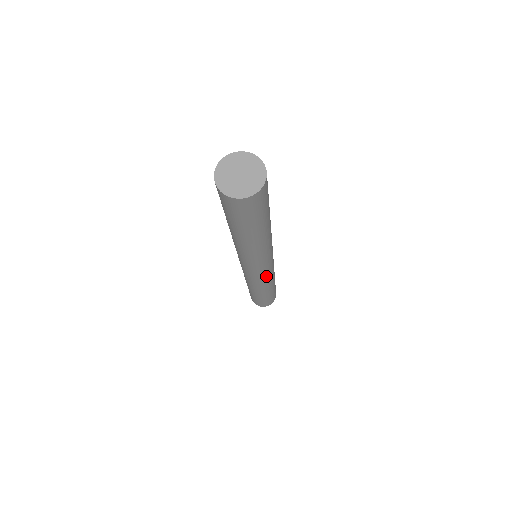
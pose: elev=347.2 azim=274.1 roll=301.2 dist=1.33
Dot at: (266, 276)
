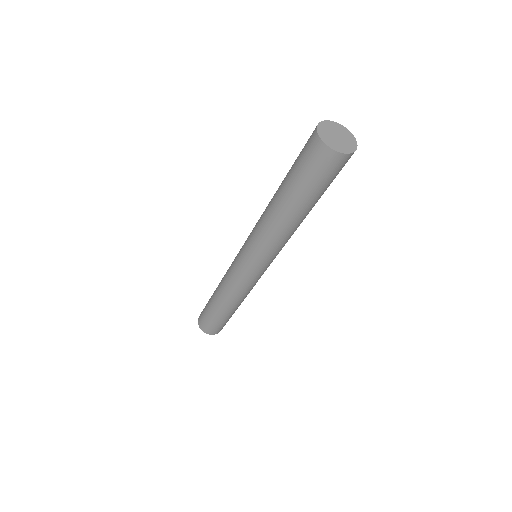
Dot at: occluded
